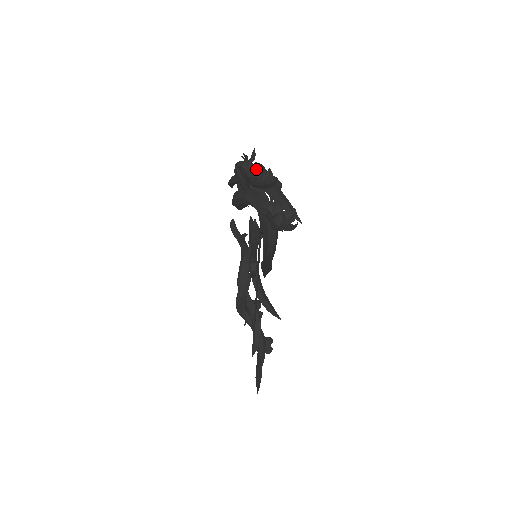
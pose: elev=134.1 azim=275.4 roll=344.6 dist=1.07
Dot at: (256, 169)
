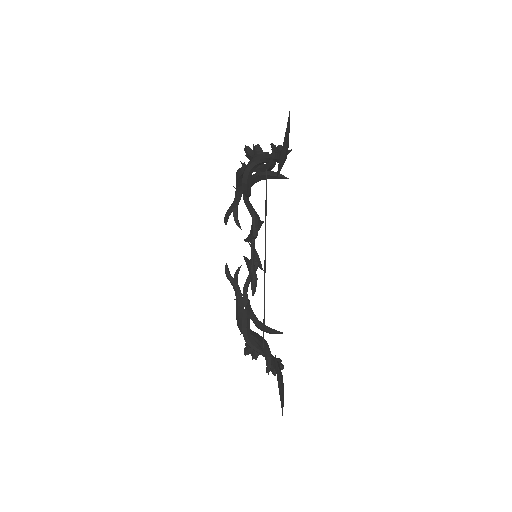
Dot at: occluded
